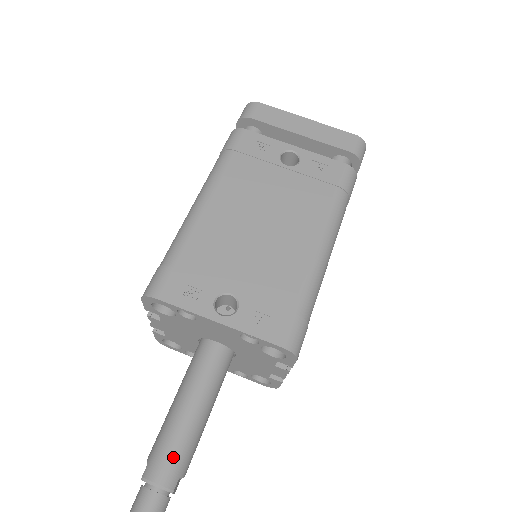
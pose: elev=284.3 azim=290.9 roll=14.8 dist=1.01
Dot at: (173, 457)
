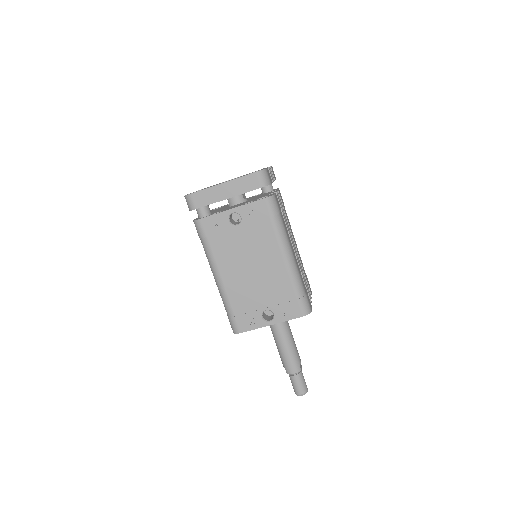
Dot at: (292, 363)
